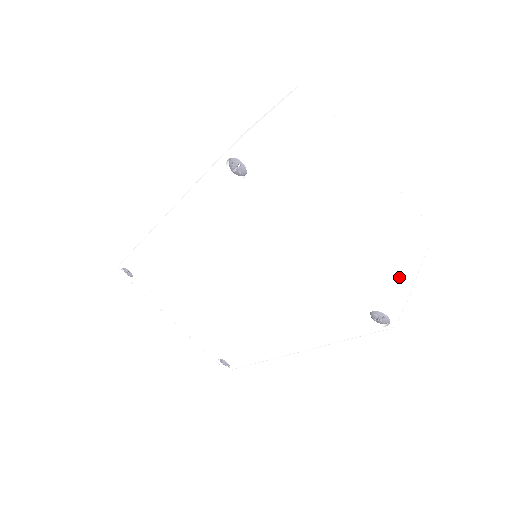
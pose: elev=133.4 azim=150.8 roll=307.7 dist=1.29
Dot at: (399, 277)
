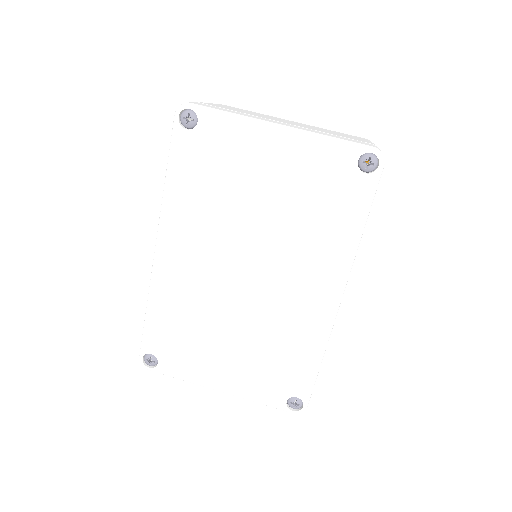
Dot at: occluded
